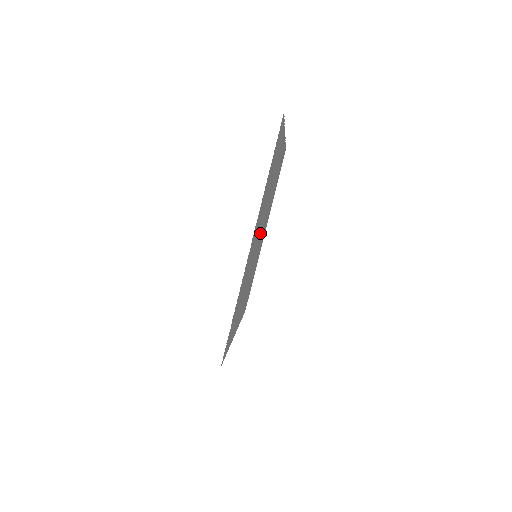
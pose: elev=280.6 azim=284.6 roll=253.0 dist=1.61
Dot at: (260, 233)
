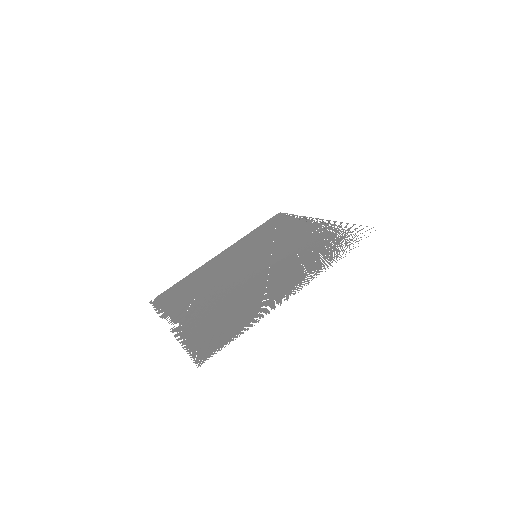
Dot at: (248, 273)
